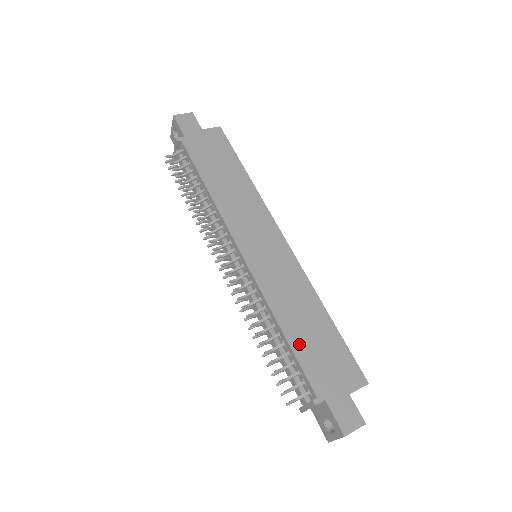
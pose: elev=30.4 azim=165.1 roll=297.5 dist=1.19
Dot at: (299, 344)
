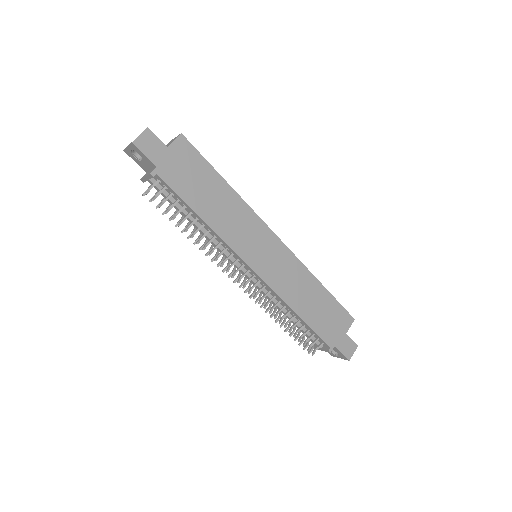
Dot at: (311, 319)
